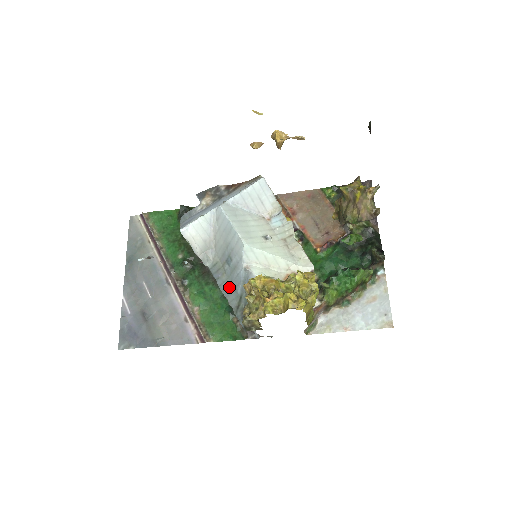
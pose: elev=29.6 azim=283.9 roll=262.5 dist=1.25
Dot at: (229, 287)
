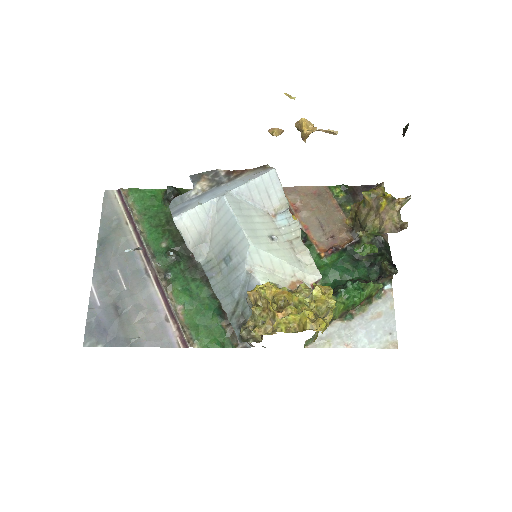
Dot at: (224, 289)
